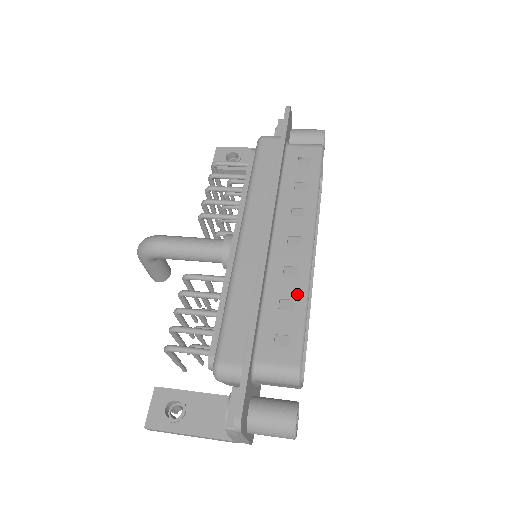
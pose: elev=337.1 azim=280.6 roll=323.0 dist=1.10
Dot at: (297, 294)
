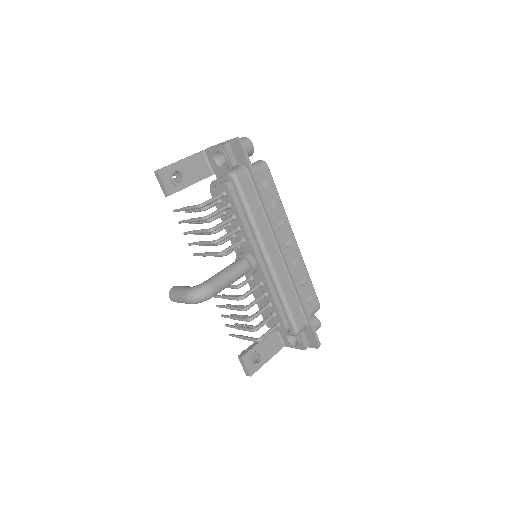
Dot at: (304, 273)
